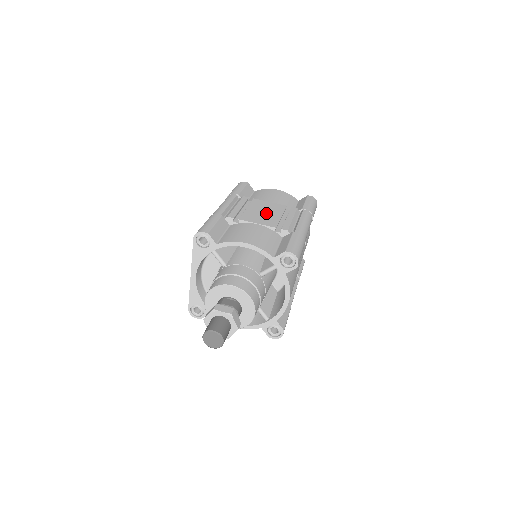
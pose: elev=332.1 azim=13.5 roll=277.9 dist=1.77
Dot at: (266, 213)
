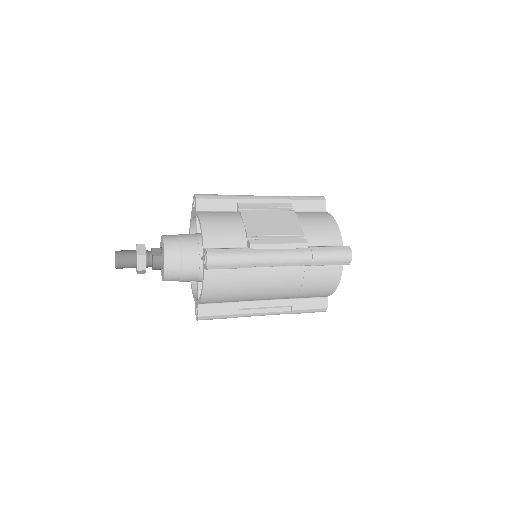
Dot at: (271, 224)
